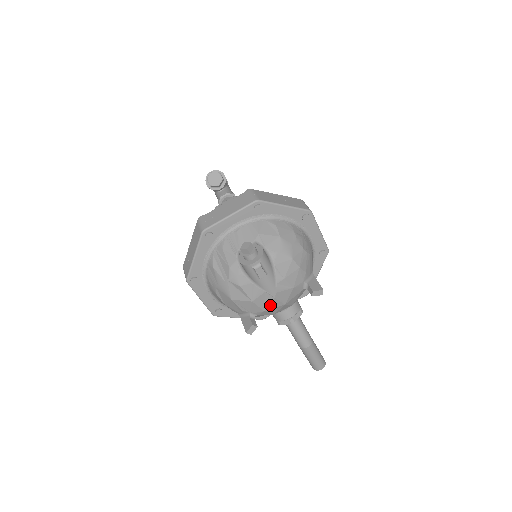
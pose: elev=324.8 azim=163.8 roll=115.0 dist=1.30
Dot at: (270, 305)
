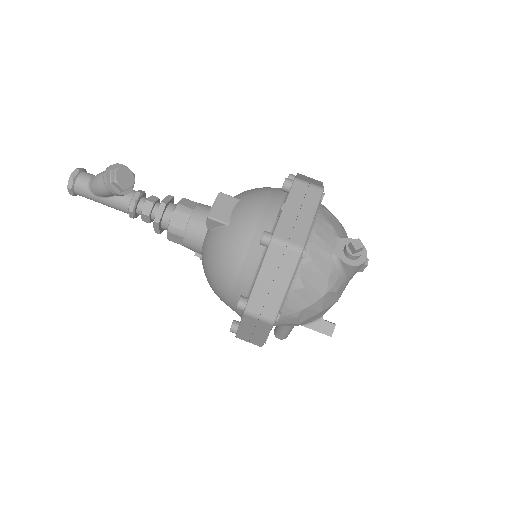
Dot at: occluded
